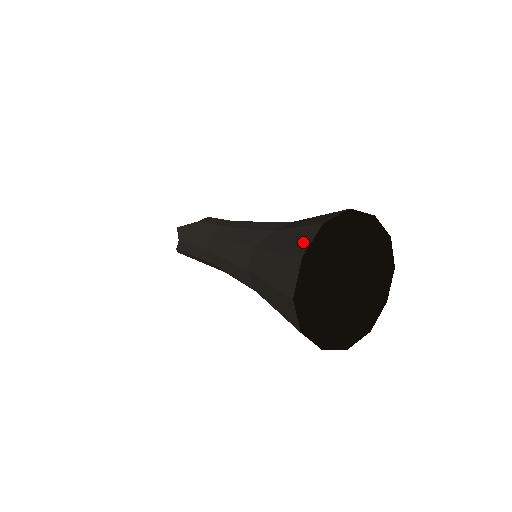
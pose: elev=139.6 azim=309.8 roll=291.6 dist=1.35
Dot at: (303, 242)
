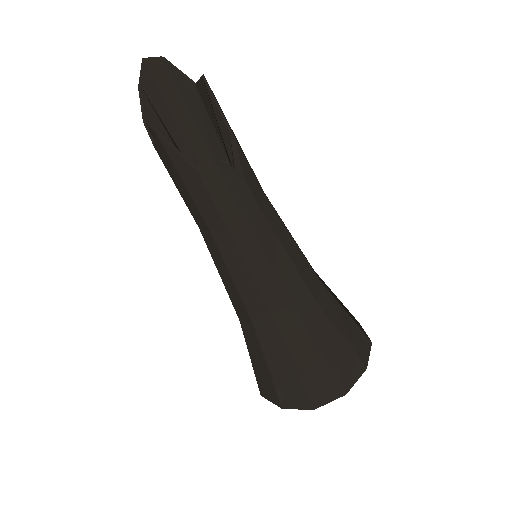
Dot at: (292, 399)
